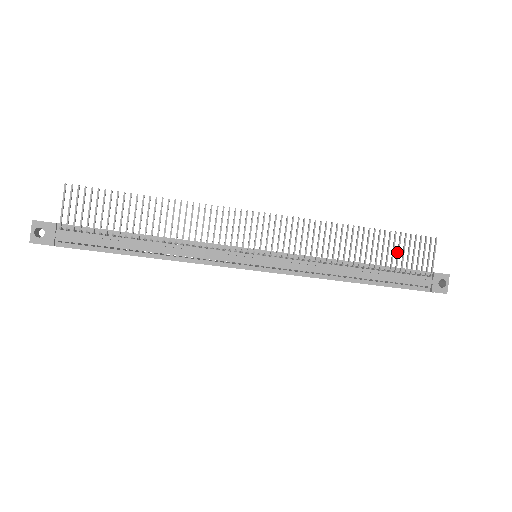
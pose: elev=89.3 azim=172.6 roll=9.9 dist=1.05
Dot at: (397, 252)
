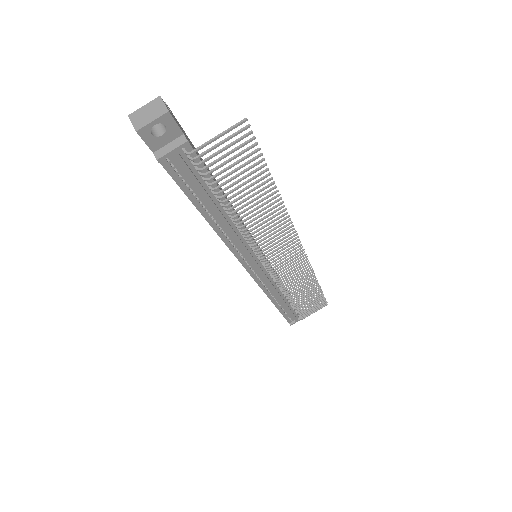
Dot at: (309, 302)
